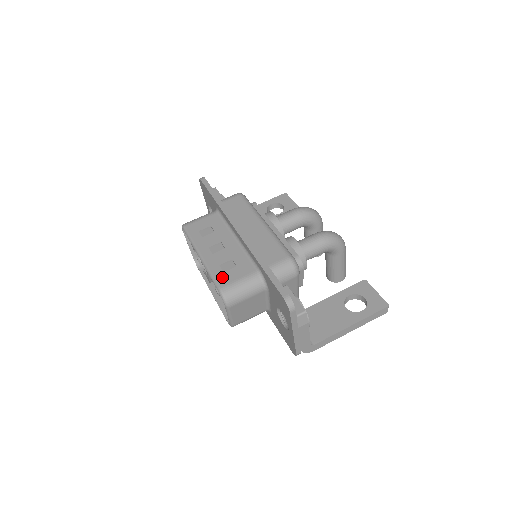
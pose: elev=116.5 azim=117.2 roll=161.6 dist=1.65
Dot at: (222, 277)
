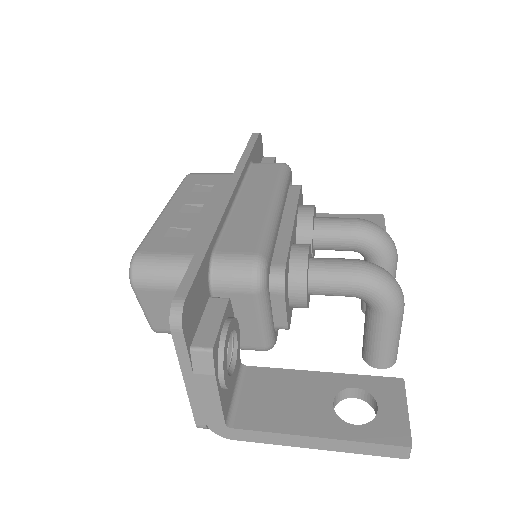
Dot at: (154, 241)
